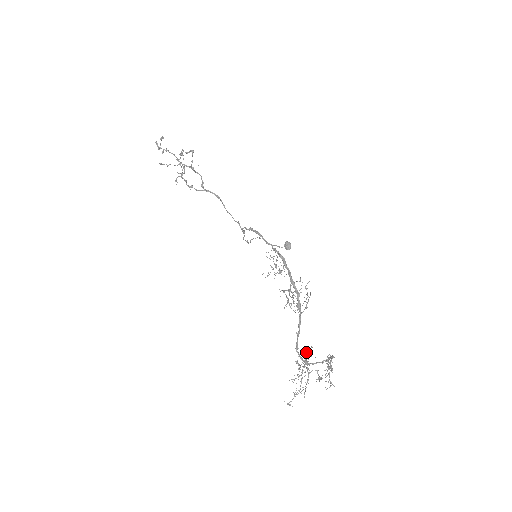
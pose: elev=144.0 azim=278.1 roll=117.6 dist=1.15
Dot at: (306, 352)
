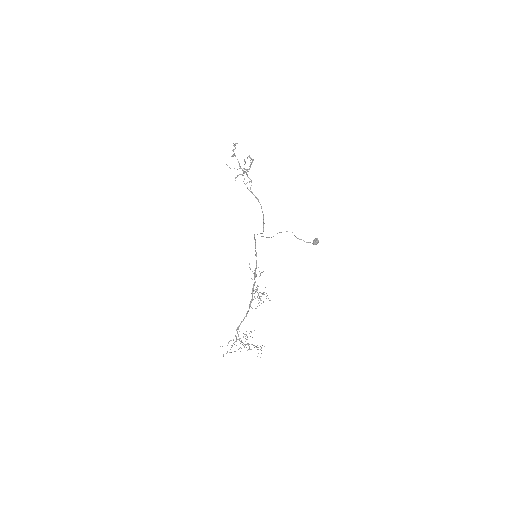
Dot at: occluded
